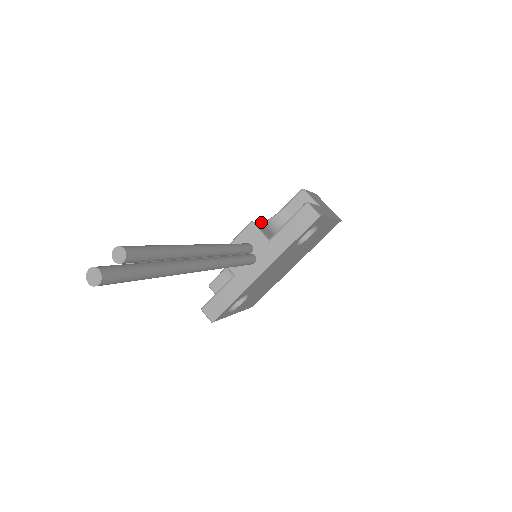
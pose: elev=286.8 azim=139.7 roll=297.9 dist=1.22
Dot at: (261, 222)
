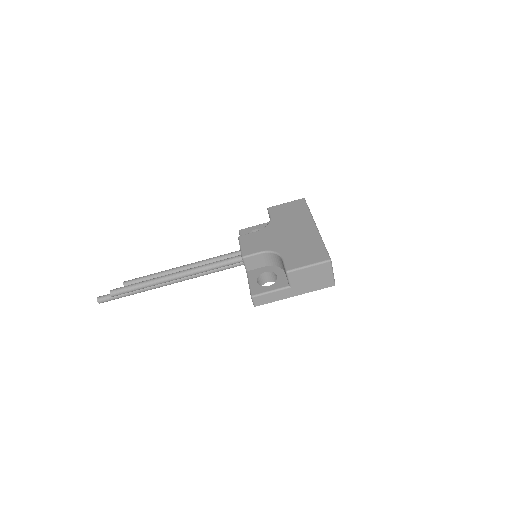
Dot at: (260, 253)
